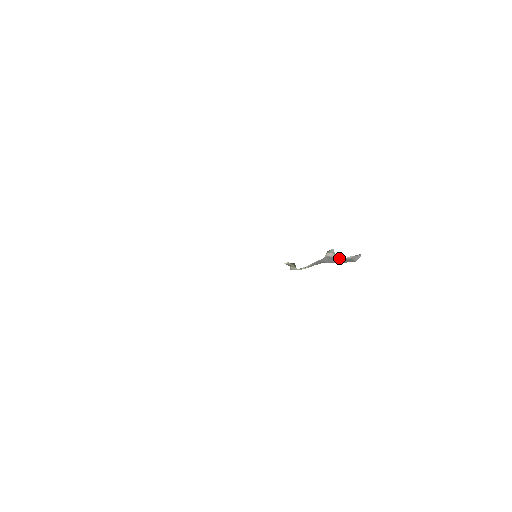
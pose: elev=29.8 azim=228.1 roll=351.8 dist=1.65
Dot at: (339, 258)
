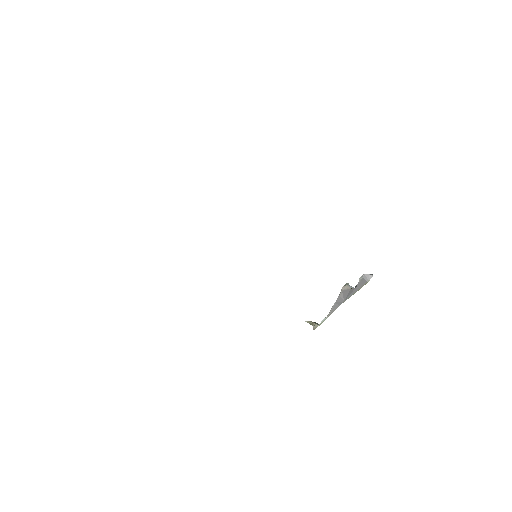
Dot at: (353, 288)
